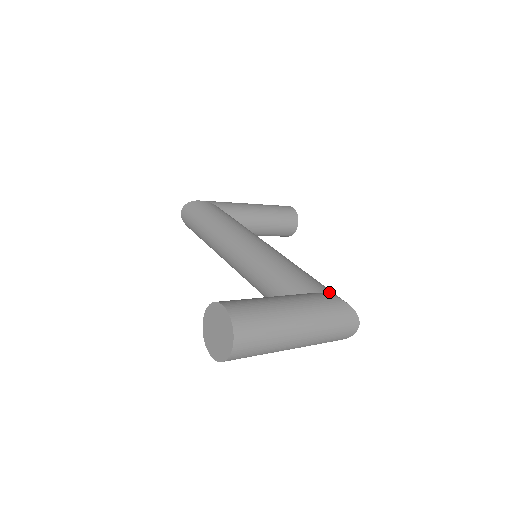
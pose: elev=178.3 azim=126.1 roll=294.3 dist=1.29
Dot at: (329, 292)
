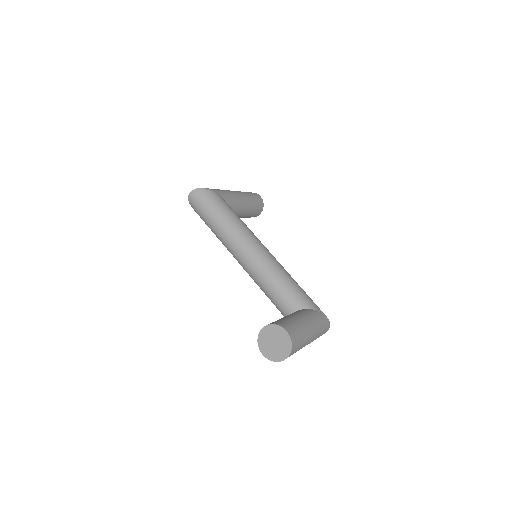
Dot at: (319, 309)
